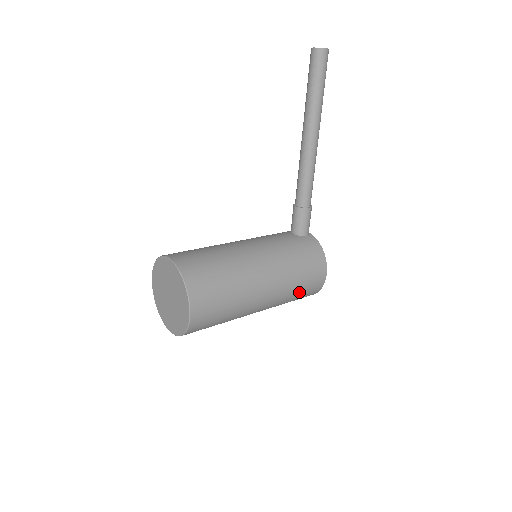
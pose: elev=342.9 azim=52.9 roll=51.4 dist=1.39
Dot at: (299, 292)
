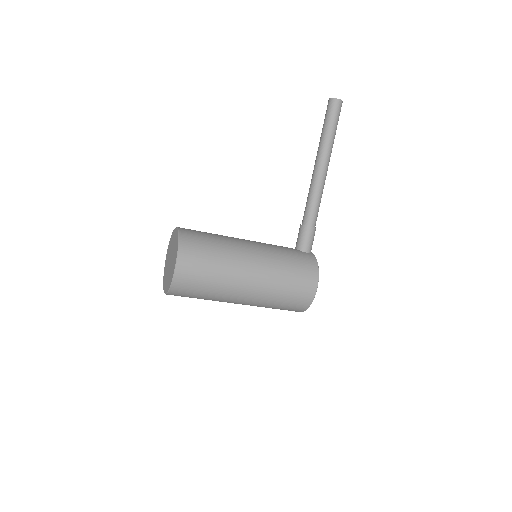
Dot at: (286, 294)
